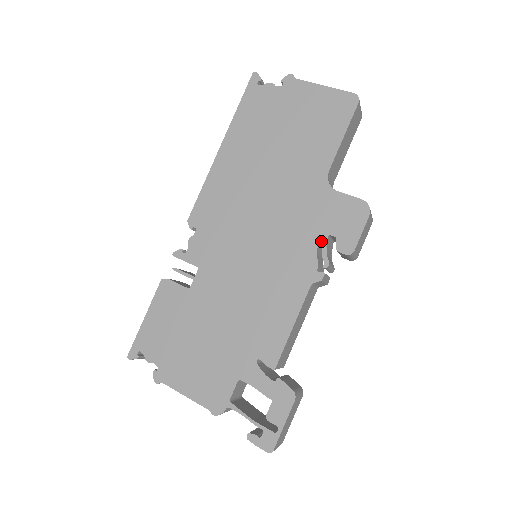
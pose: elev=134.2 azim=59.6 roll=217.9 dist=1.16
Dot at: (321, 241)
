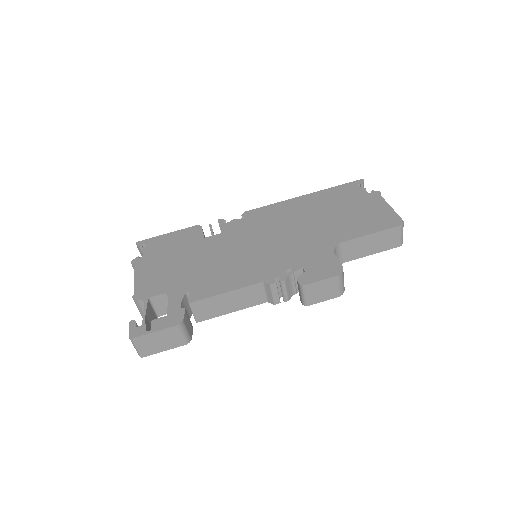
Dot at: (295, 267)
